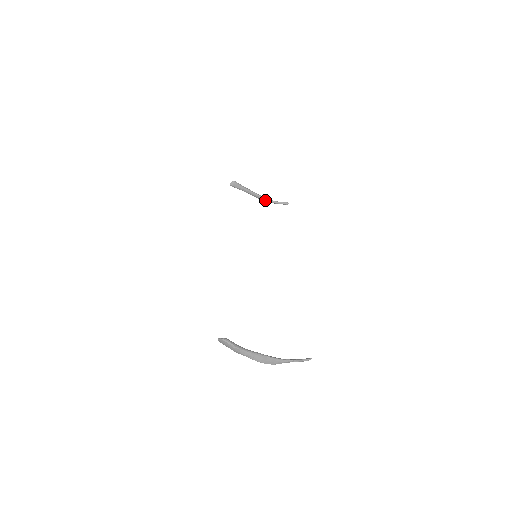
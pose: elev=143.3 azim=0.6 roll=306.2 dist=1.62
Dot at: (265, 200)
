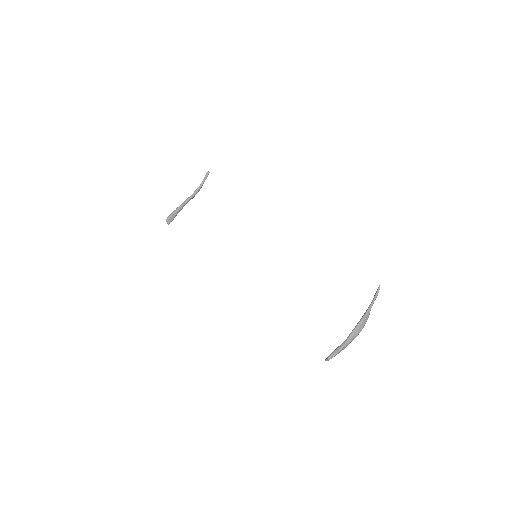
Dot at: occluded
